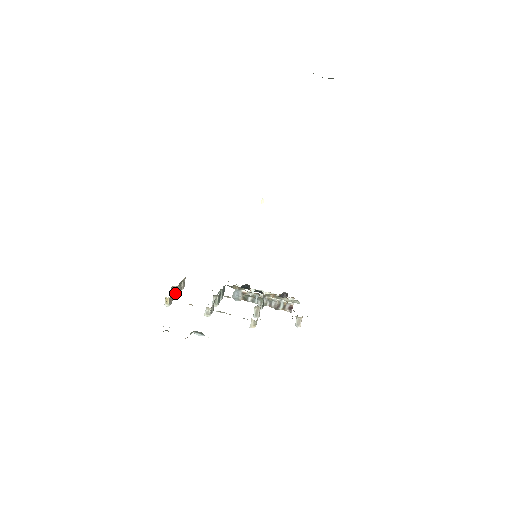
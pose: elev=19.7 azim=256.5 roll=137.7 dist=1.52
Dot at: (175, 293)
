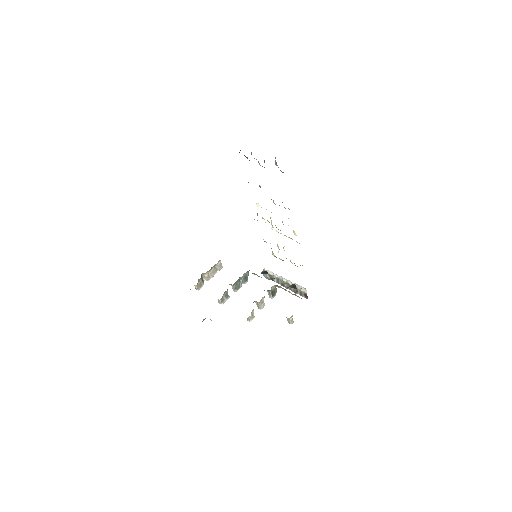
Dot at: (206, 278)
